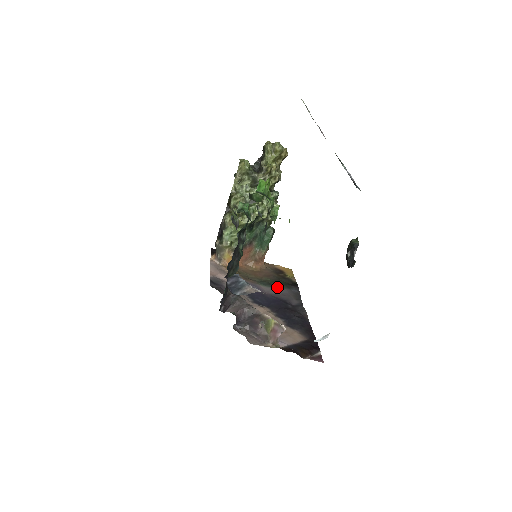
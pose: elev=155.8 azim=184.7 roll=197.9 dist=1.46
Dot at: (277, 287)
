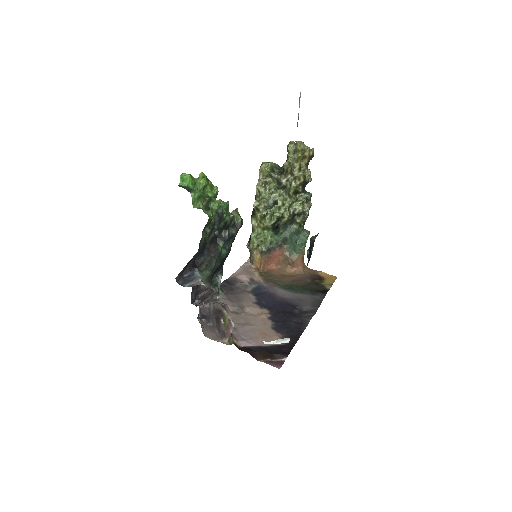
Dot at: (297, 292)
